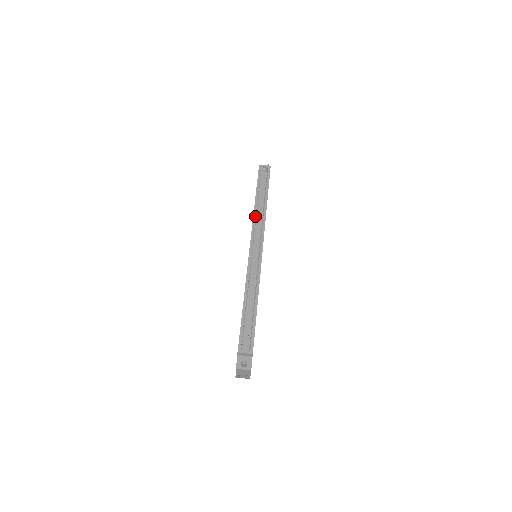
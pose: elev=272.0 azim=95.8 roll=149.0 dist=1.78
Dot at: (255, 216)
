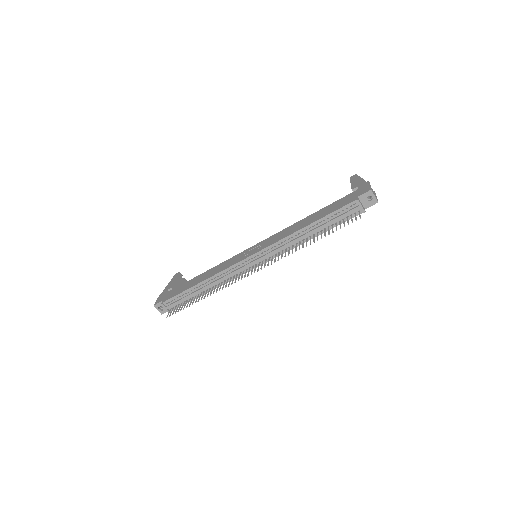
Dot at: (290, 237)
